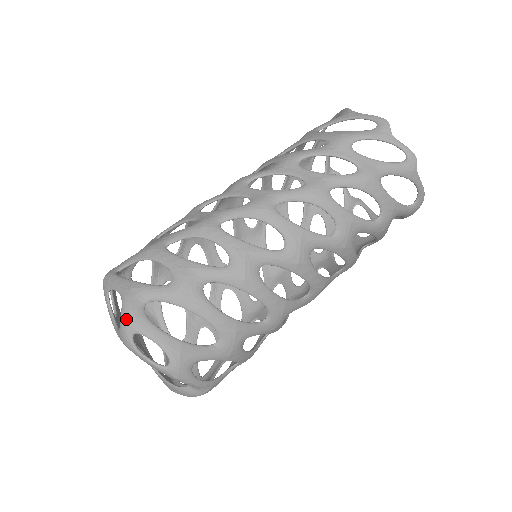
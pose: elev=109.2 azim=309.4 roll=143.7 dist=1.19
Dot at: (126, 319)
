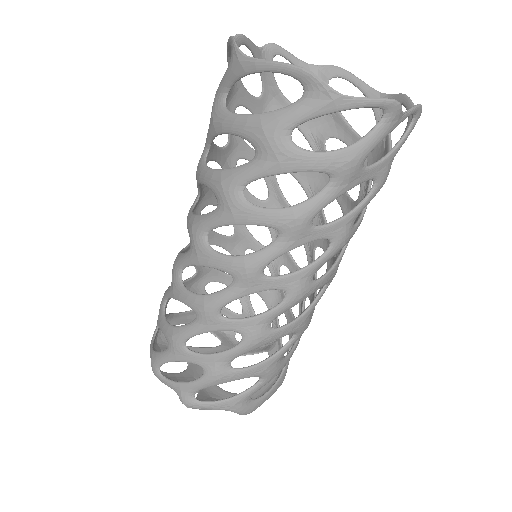
Dot at: occluded
